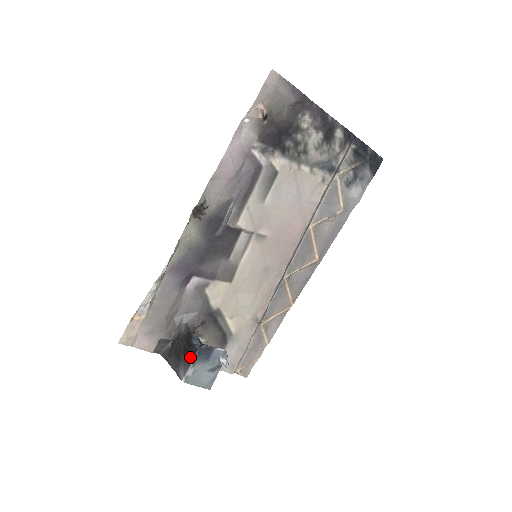
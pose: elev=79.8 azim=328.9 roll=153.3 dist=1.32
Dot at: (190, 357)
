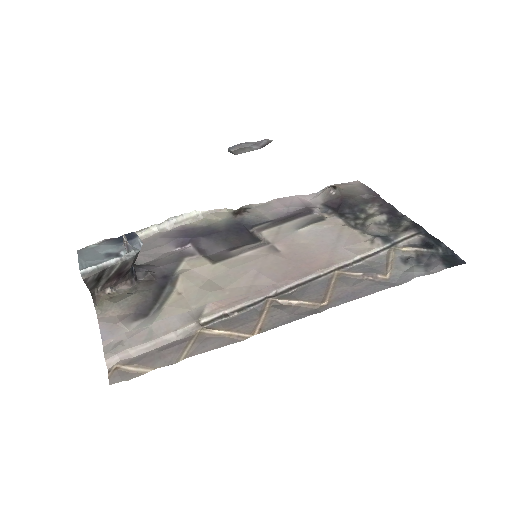
Dot at: occluded
